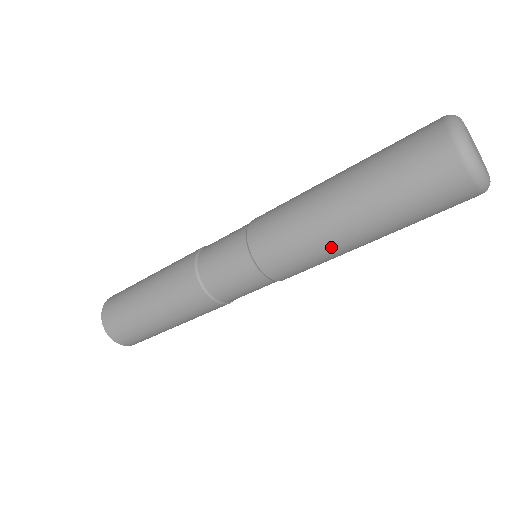
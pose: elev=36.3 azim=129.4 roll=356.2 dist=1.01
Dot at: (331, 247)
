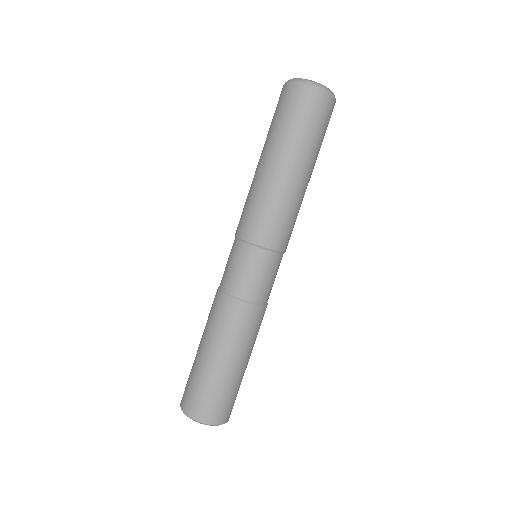
Dot at: (269, 186)
